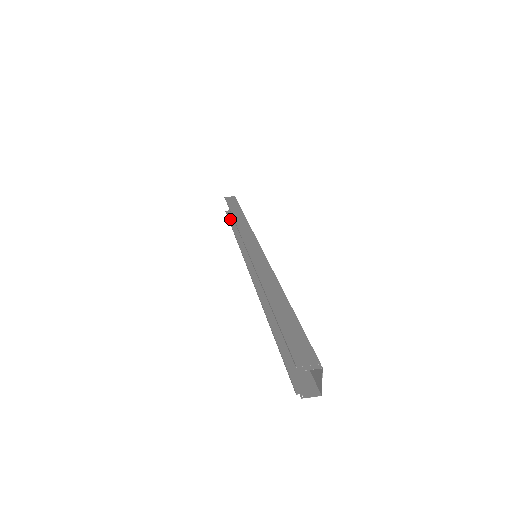
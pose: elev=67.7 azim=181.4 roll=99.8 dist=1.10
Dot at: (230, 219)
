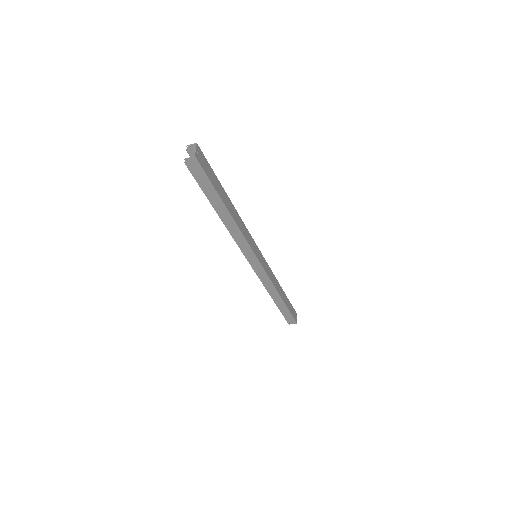
Dot at: (283, 313)
